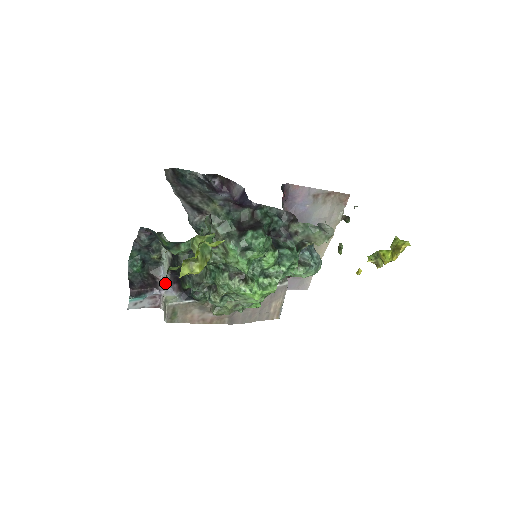
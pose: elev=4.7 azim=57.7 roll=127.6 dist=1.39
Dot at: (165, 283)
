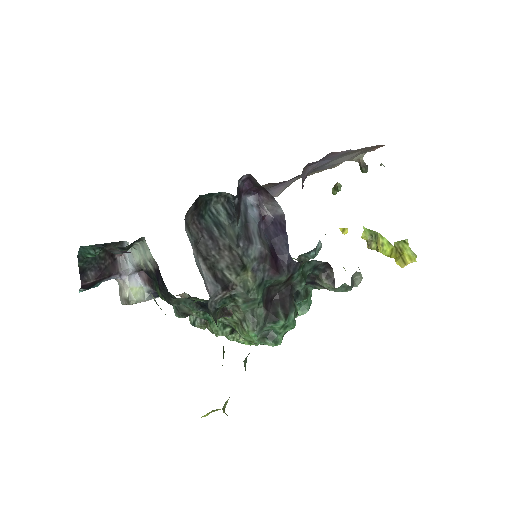
Dot at: (128, 264)
